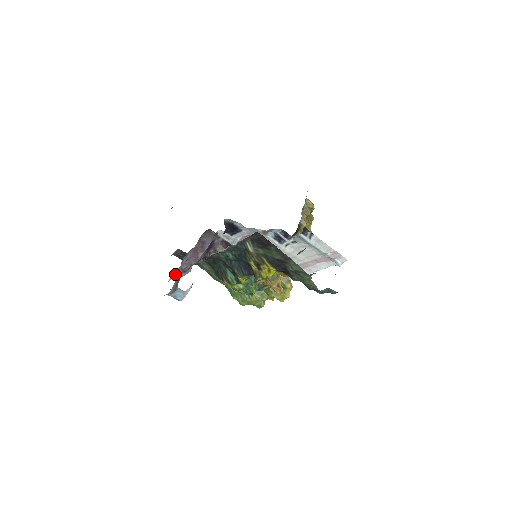
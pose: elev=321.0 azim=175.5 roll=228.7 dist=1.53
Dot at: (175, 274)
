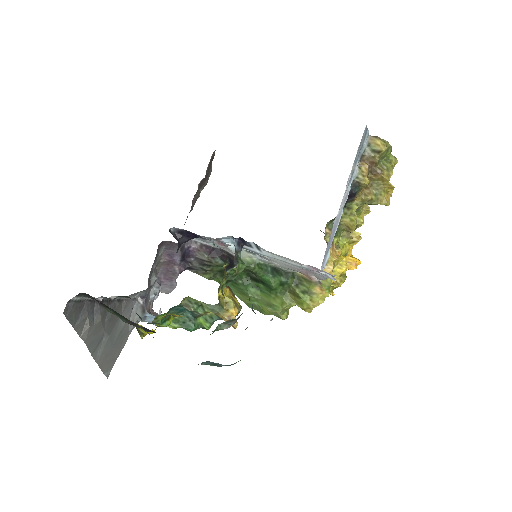
Dot at: (162, 290)
